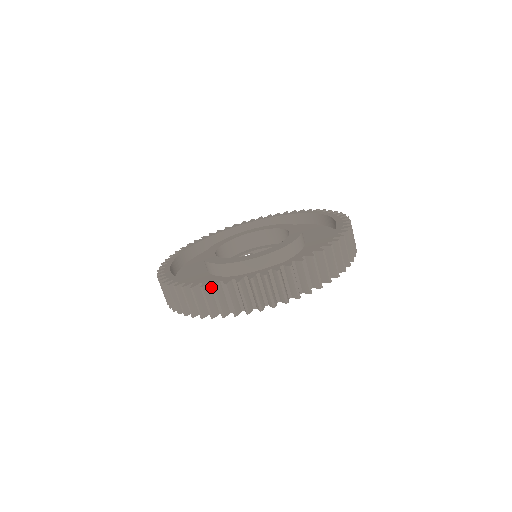
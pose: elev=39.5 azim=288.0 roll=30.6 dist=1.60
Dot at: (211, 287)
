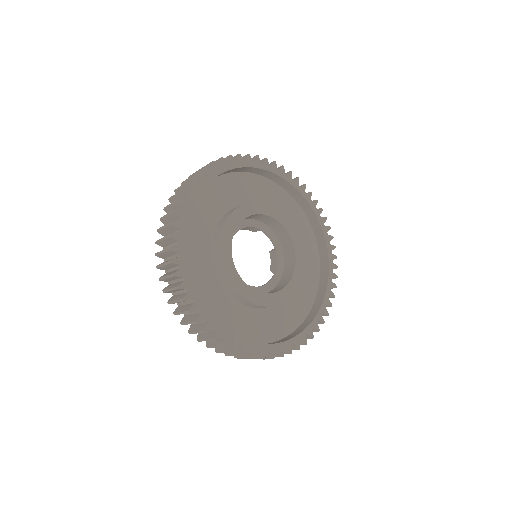
Dot at: (246, 349)
